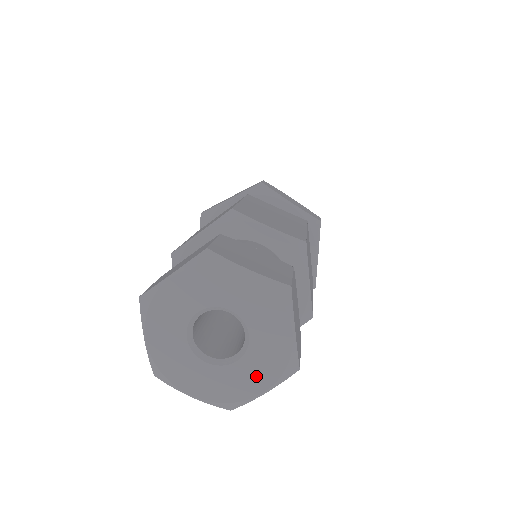
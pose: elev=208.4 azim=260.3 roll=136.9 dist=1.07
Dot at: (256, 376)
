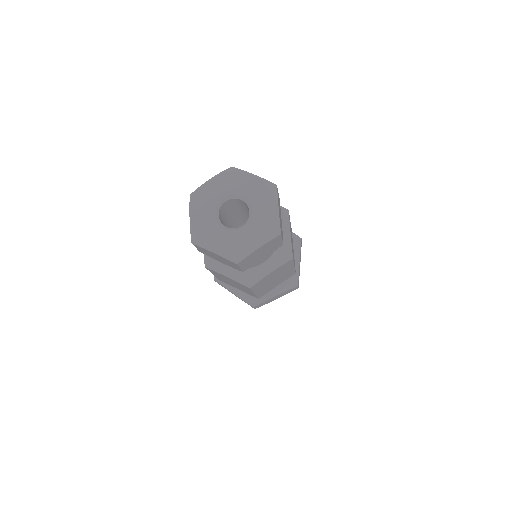
Dot at: (255, 236)
